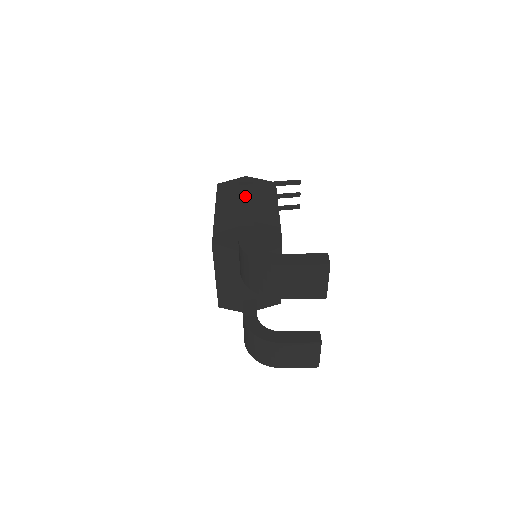
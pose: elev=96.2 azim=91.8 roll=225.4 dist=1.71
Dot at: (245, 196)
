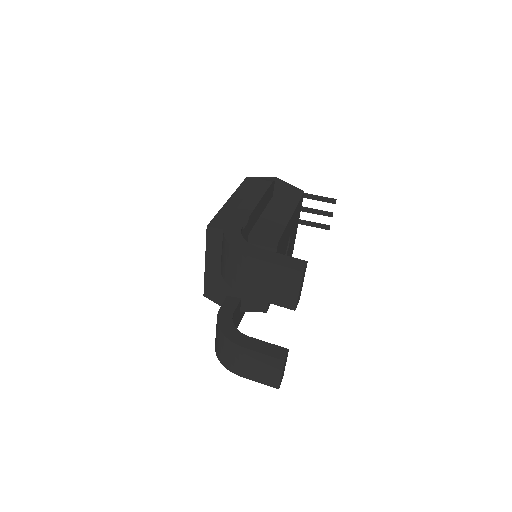
Dot at: (258, 189)
